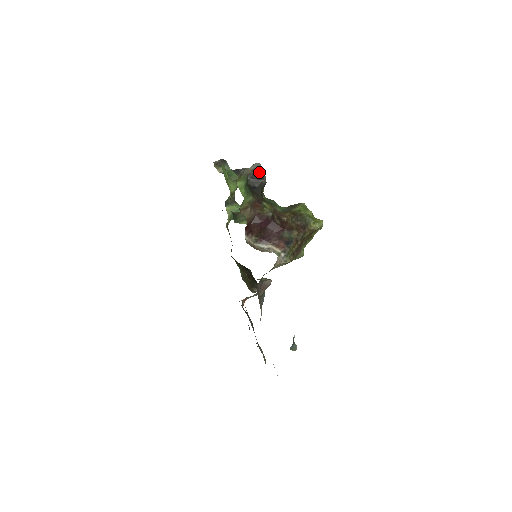
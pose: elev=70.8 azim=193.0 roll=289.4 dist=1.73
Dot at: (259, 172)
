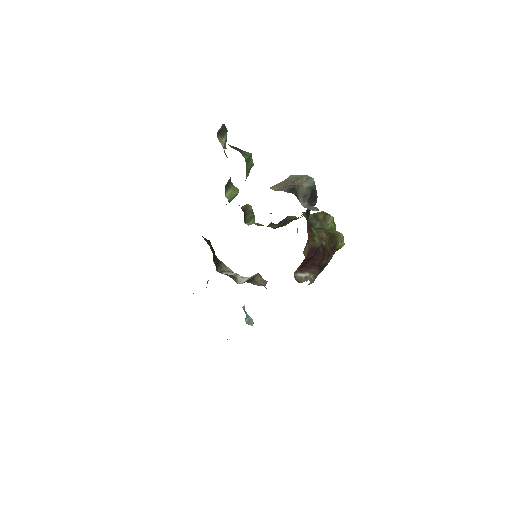
Dot at: (314, 192)
